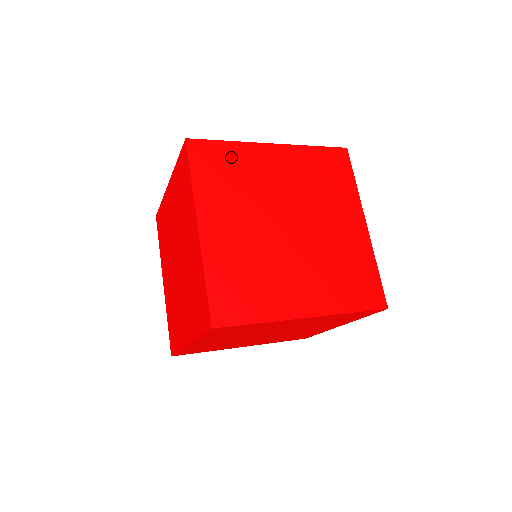
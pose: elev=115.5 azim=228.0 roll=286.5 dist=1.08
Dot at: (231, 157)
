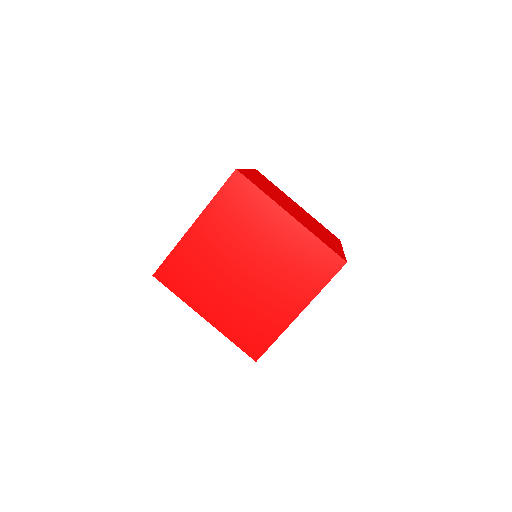
Dot at: (253, 202)
